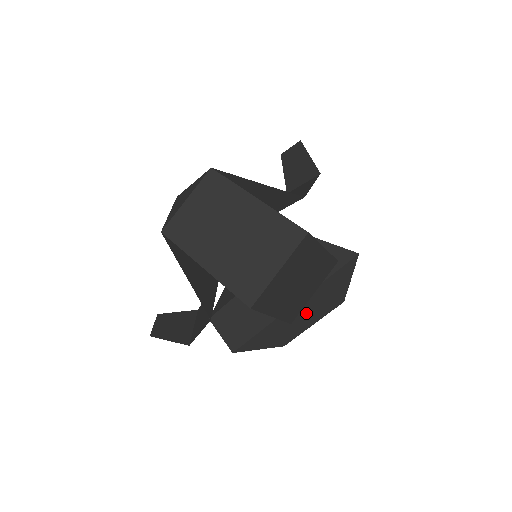
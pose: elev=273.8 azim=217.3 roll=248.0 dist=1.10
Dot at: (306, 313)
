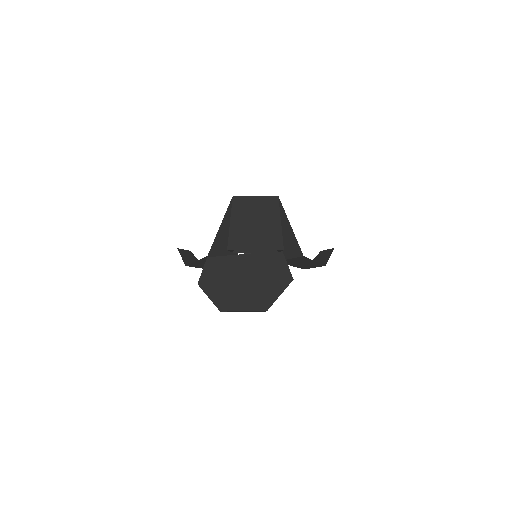
Dot at: (246, 296)
